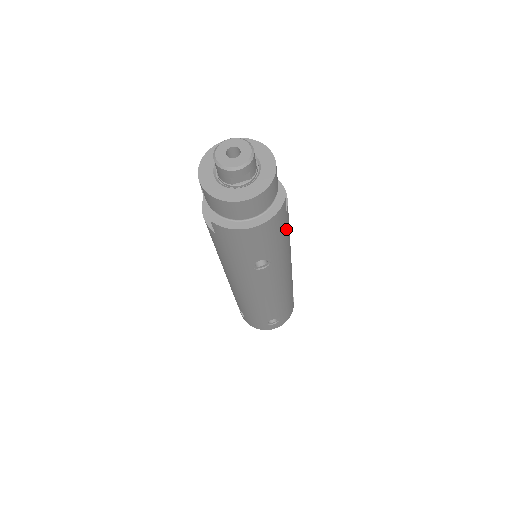
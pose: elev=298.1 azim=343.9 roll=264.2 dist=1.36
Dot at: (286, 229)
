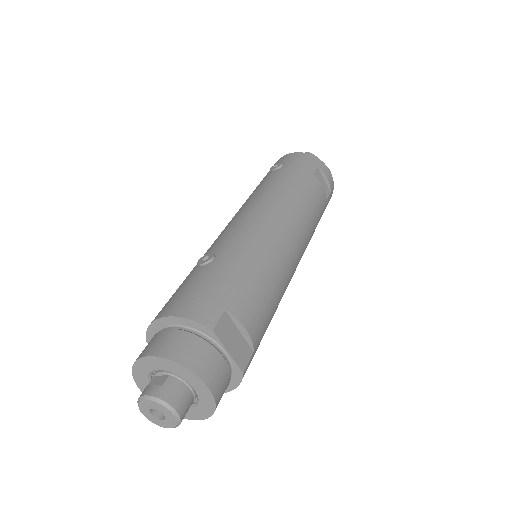
Dot at: (265, 329)
